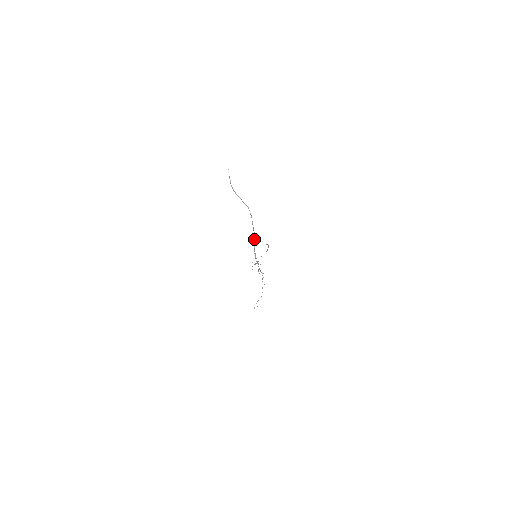
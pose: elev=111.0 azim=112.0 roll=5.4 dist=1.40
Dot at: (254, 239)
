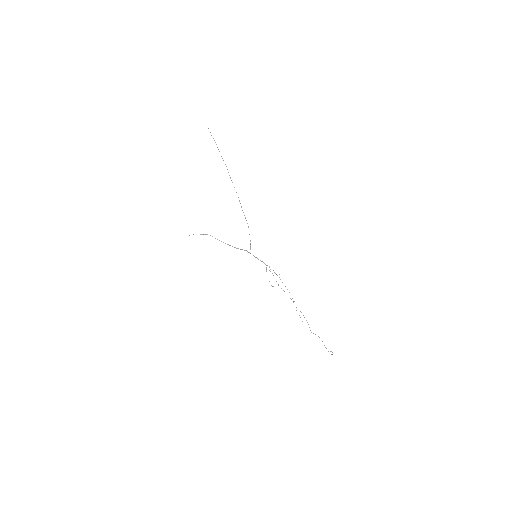
Dot at: occluded
